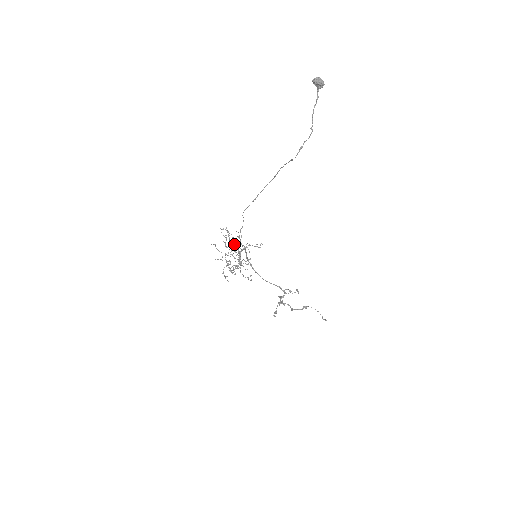
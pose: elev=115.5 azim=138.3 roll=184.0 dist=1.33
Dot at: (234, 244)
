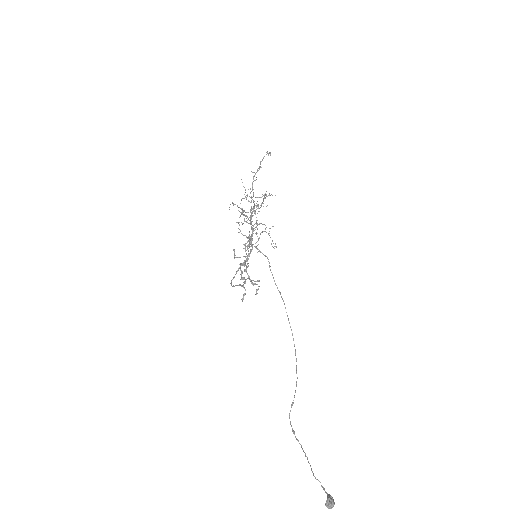
Dot at: (248, 244)
